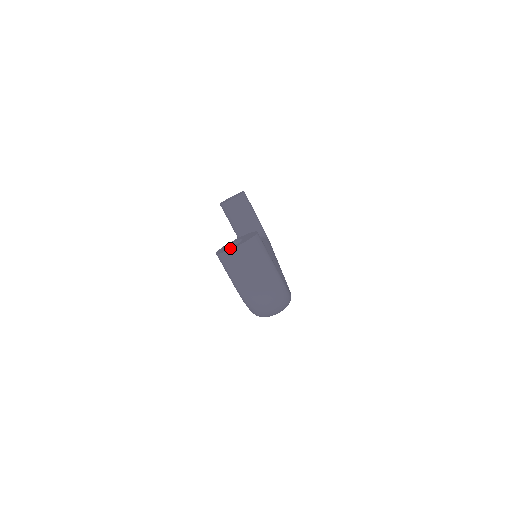
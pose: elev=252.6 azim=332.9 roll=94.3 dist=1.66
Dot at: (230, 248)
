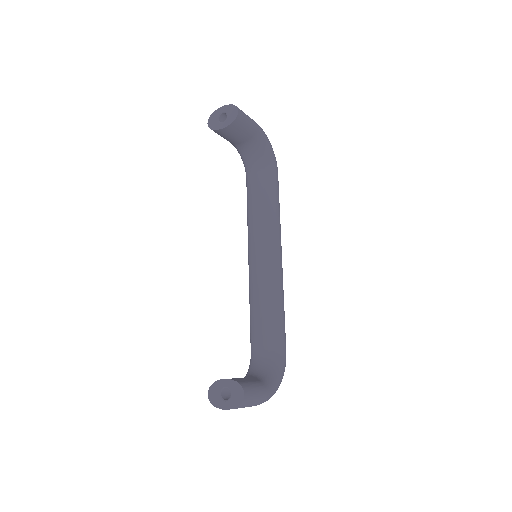
Dot at: (220, 405)
